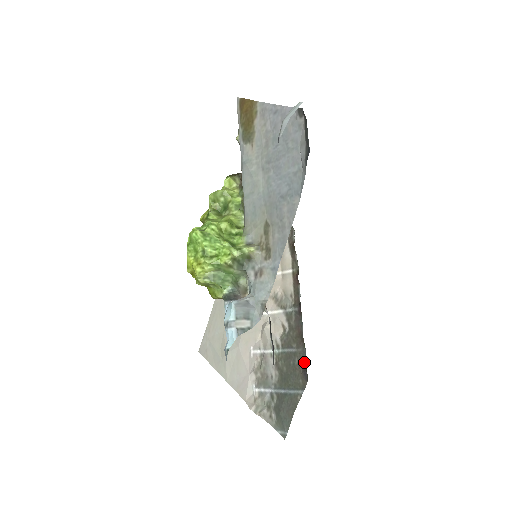
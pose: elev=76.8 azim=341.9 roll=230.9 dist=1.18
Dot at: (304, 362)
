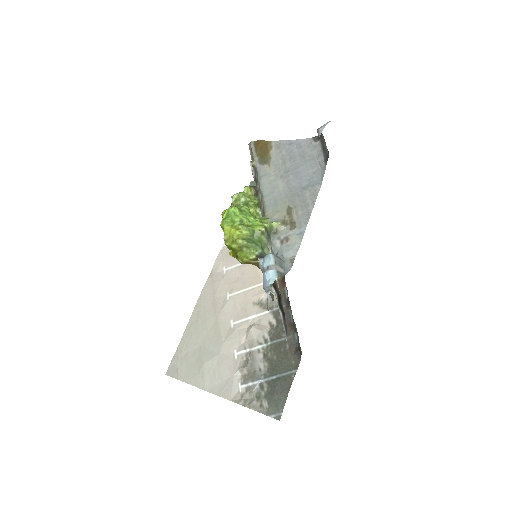
Dot at: (295, 345)
